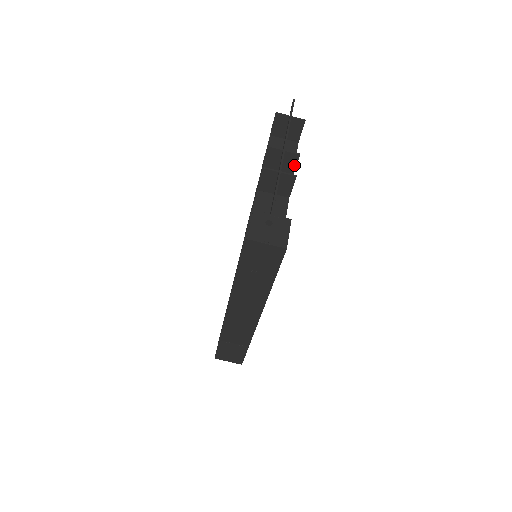
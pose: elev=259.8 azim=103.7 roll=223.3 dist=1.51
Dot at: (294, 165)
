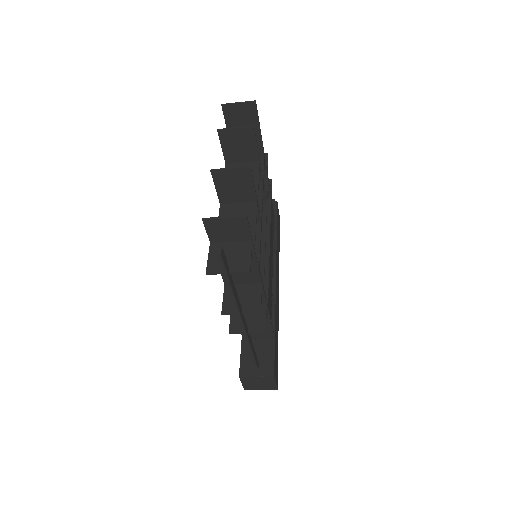
Dot at: (259, 299)
